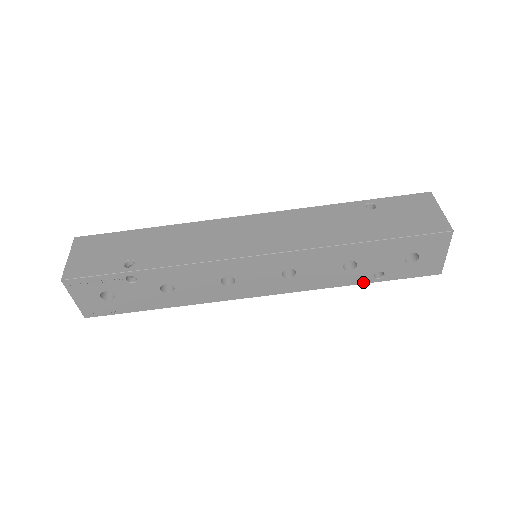
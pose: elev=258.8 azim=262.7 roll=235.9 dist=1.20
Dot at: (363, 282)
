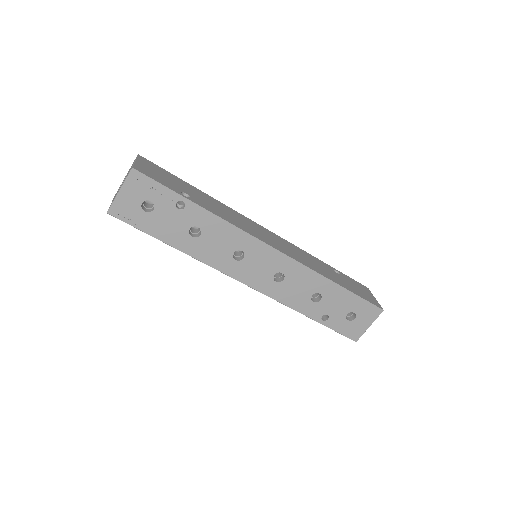
Dot at: (313, 317)
